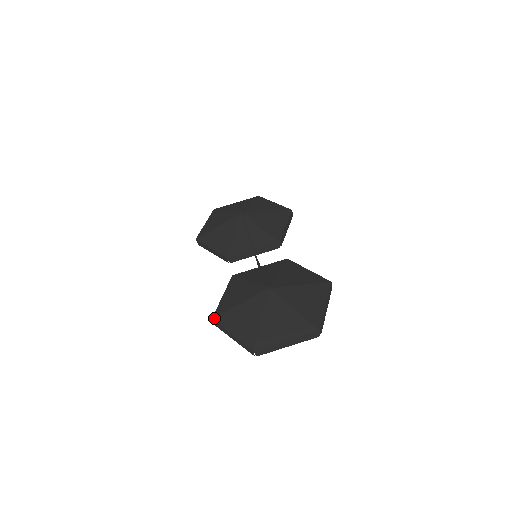
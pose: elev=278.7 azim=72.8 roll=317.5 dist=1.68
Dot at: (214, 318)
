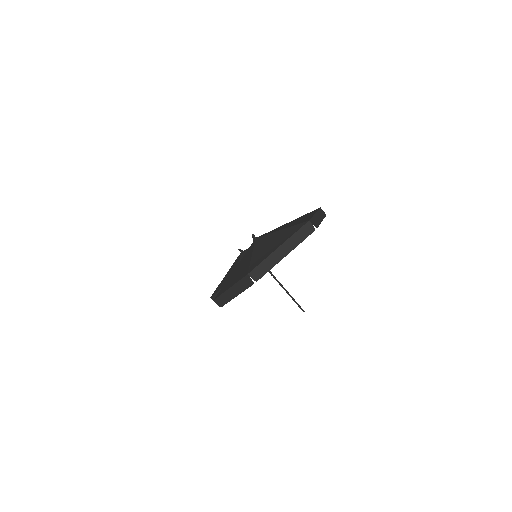
Dot at: (215, 297)
